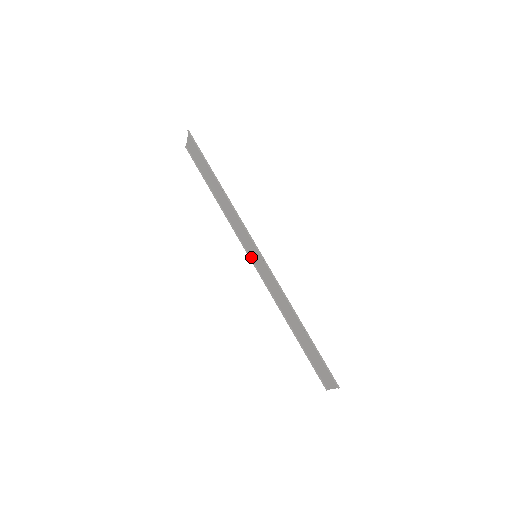
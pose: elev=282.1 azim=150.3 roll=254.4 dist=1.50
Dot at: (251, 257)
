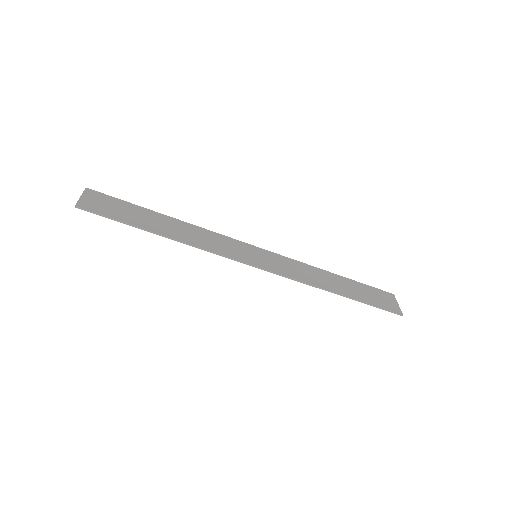
Dot at: (251, 246)
